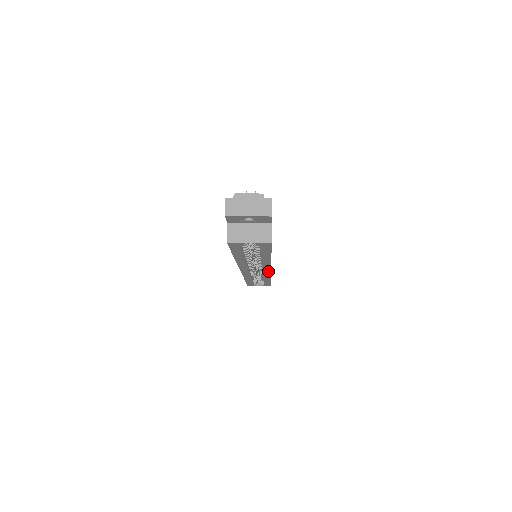
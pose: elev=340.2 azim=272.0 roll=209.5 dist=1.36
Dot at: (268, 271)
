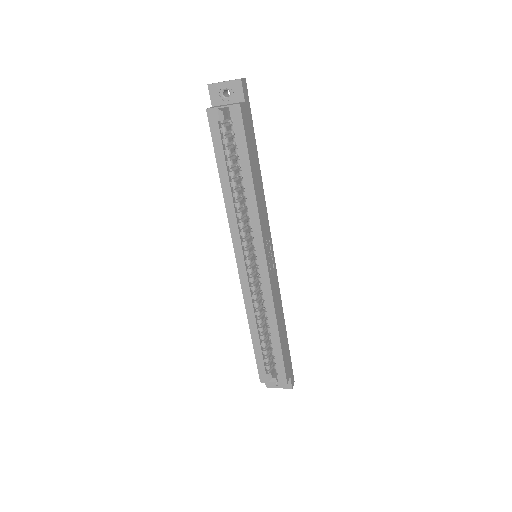
Dot at: (264, 263)
